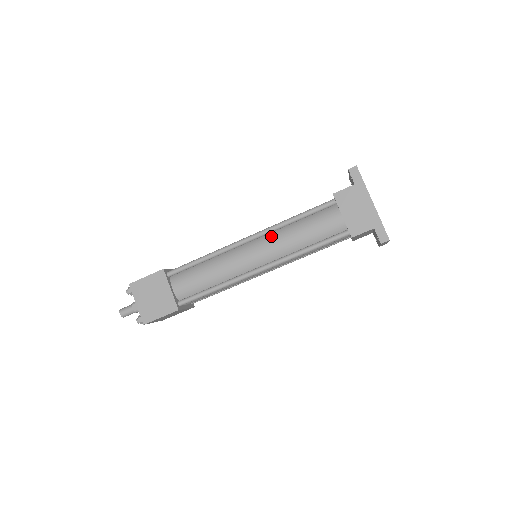
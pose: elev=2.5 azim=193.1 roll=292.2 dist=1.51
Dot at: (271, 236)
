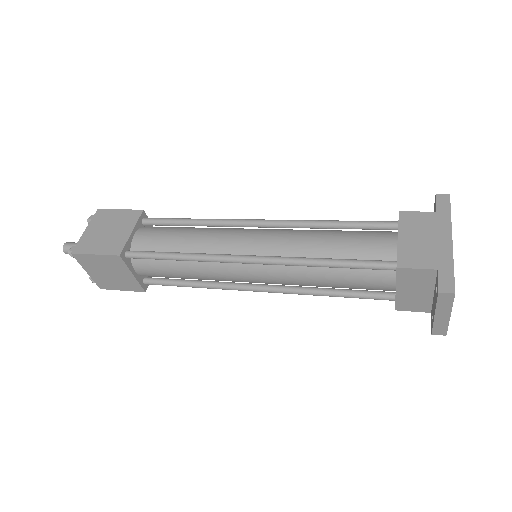
Dot at: (289, 230)
